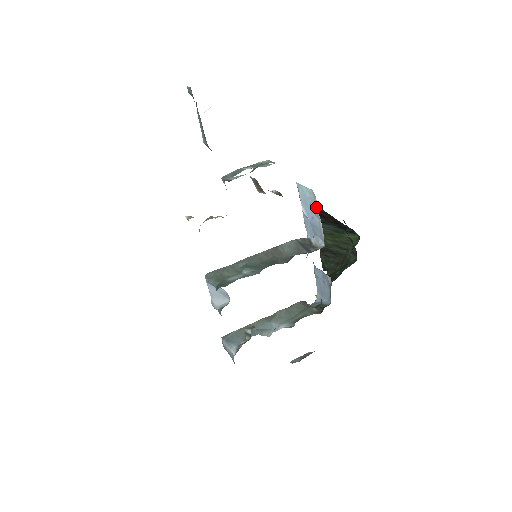
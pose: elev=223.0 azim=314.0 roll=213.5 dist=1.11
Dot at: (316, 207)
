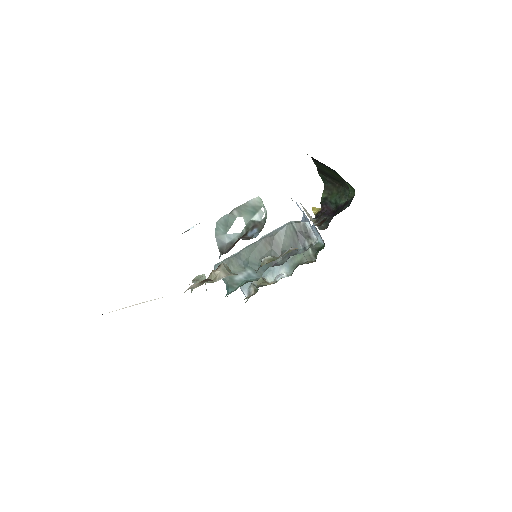
Dot at: occluded
